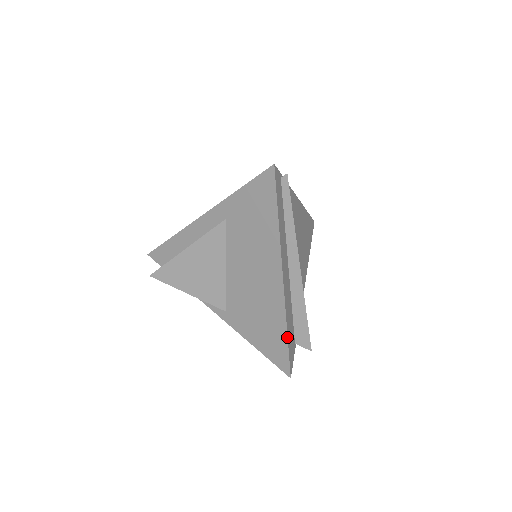
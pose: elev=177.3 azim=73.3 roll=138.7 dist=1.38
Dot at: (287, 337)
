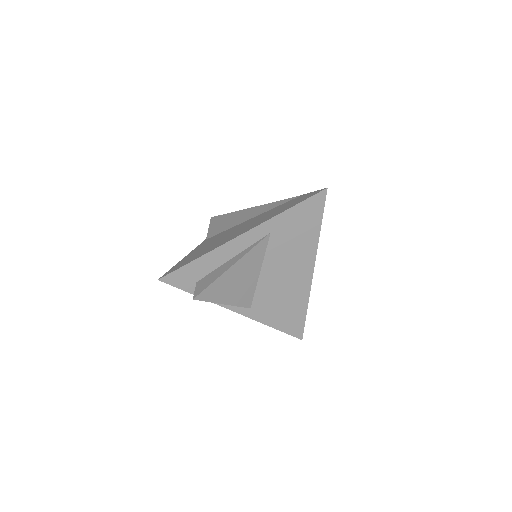
Dot at: occluded
